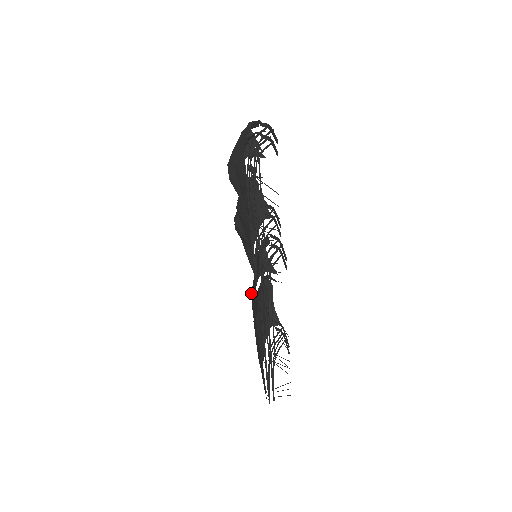
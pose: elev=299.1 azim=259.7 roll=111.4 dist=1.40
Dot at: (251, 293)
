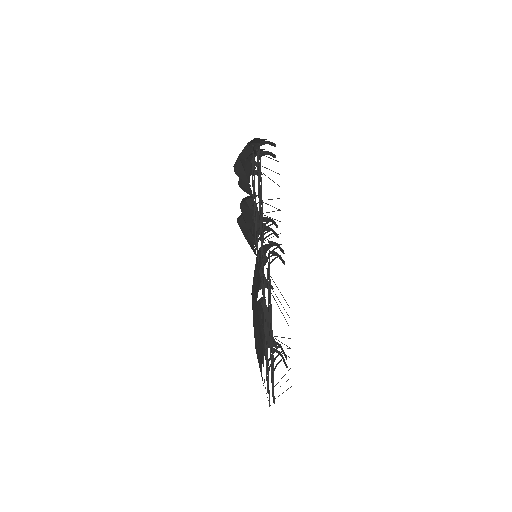
Dot at: (252, 287)
